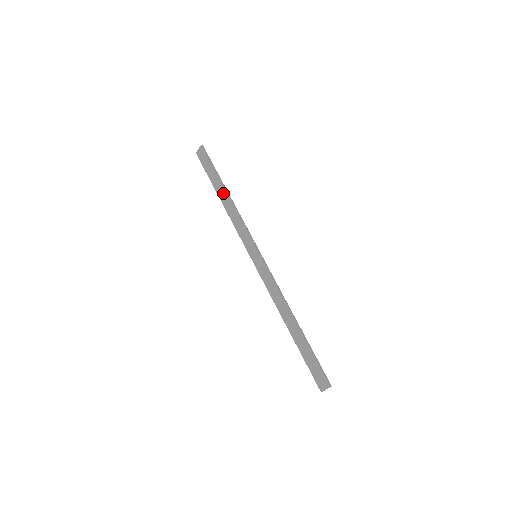
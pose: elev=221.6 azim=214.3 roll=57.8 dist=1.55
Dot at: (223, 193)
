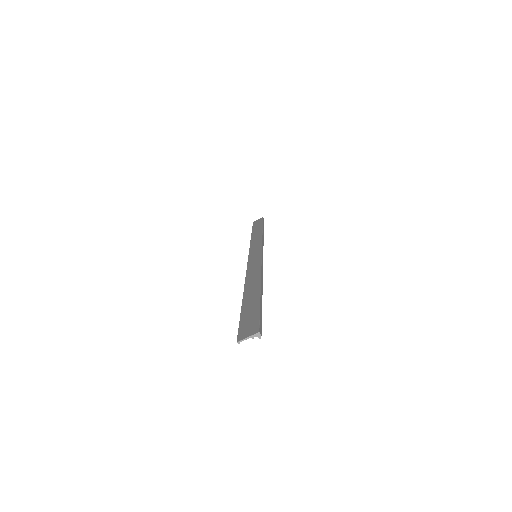
Dot at: (259, 231)
